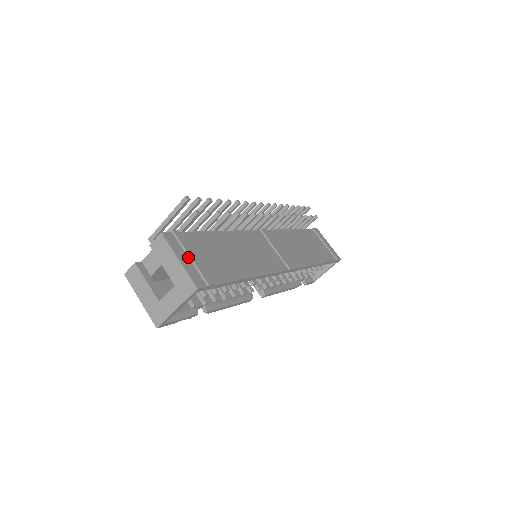
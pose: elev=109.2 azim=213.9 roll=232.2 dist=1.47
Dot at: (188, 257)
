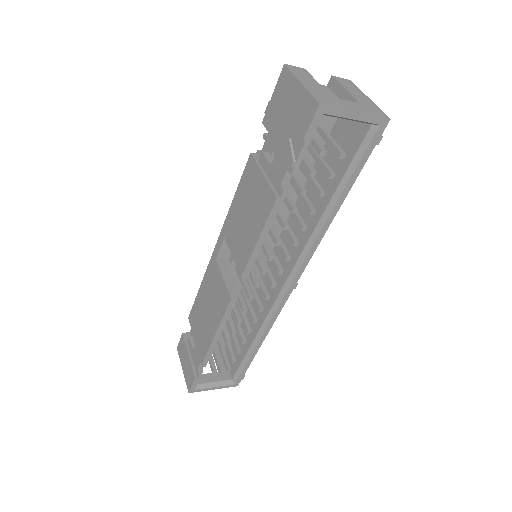
Dot at: occluded
